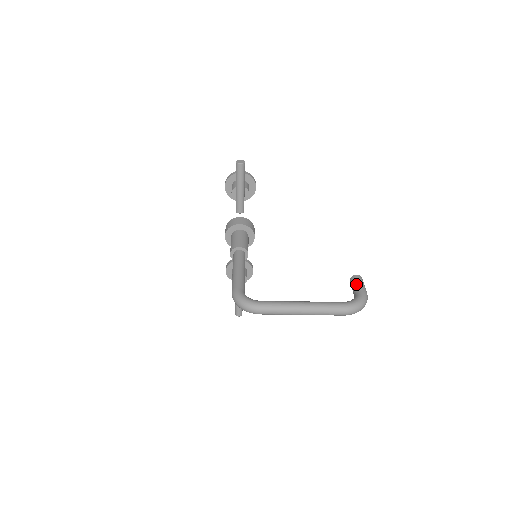
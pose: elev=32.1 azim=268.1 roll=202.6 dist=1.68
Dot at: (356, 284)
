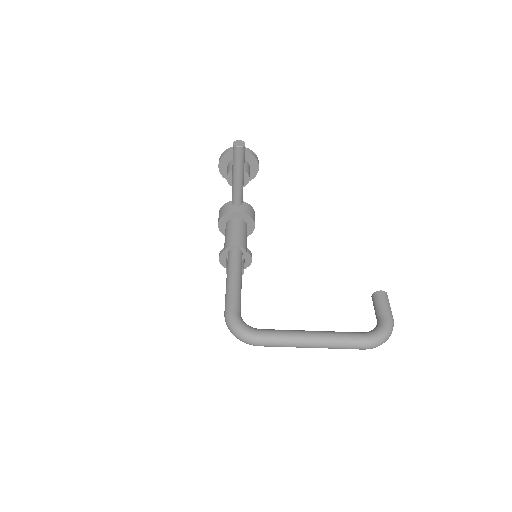
Dot at: (380, 305)
